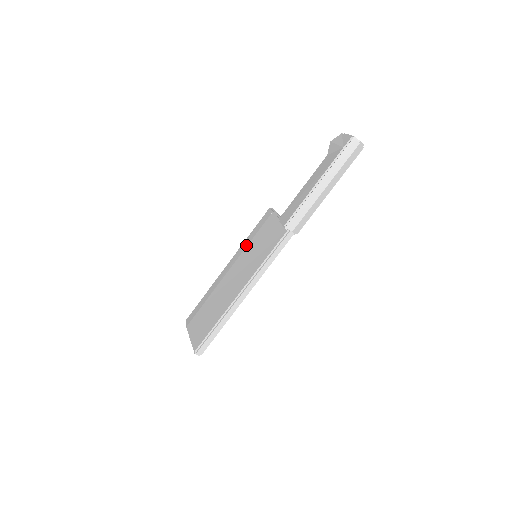
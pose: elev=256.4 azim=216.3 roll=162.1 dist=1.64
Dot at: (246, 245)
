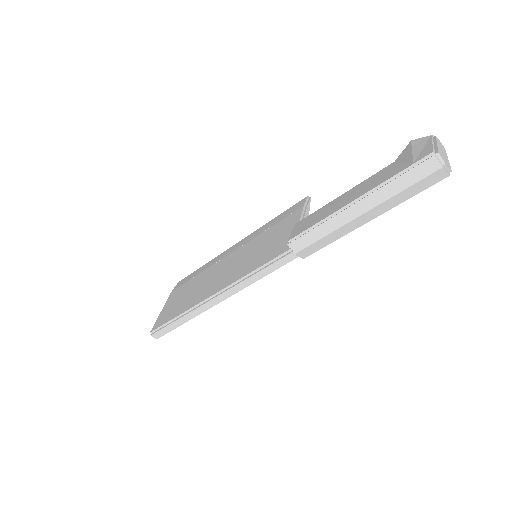
Dot at: (259, 232)
